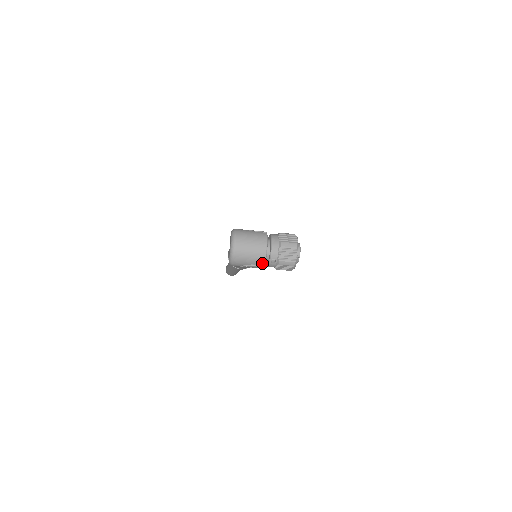
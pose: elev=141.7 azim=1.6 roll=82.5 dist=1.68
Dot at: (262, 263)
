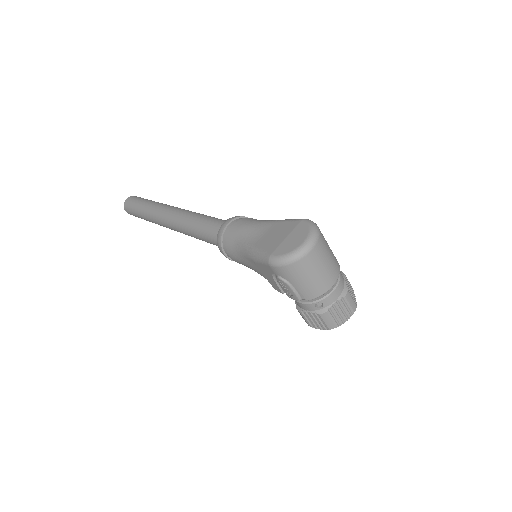
Dot at: (308, 297)
